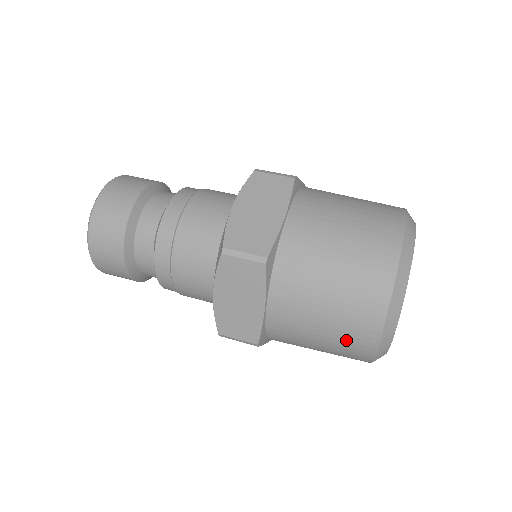
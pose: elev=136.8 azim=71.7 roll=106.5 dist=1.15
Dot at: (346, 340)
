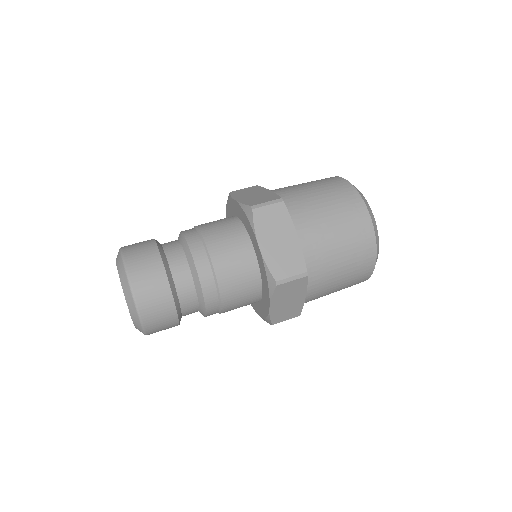
Dot at: (355, 235)
